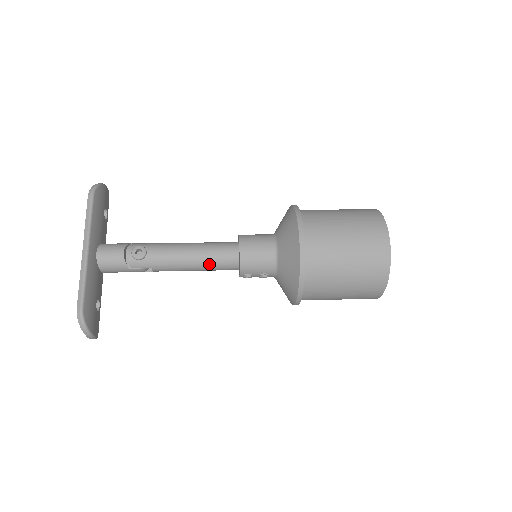
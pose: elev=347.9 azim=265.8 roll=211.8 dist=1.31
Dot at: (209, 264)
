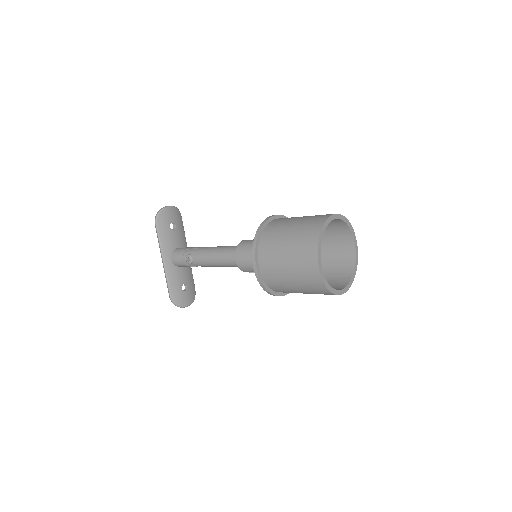
Dot at: (227, 266)
